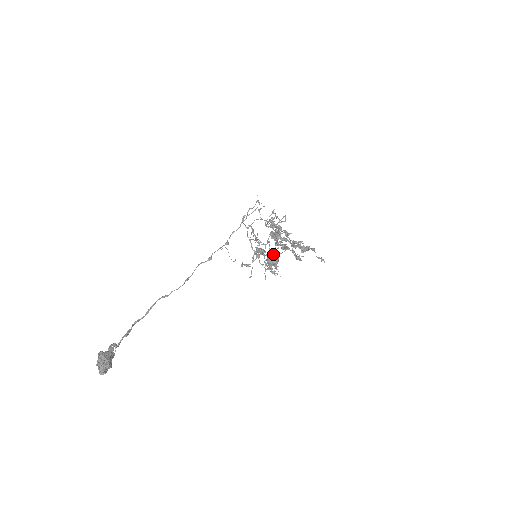
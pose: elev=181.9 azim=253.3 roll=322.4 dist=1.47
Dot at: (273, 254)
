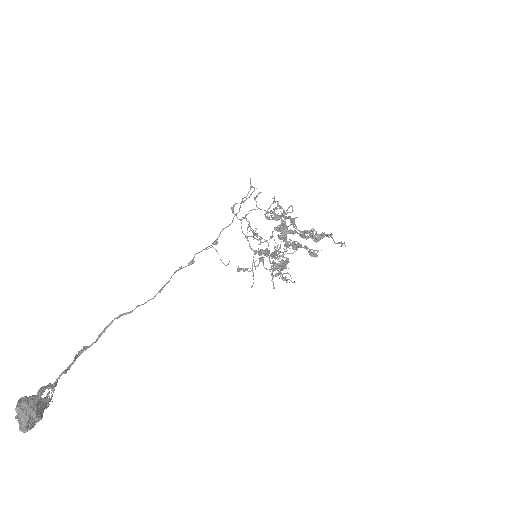
Dot at: (281, 255)
